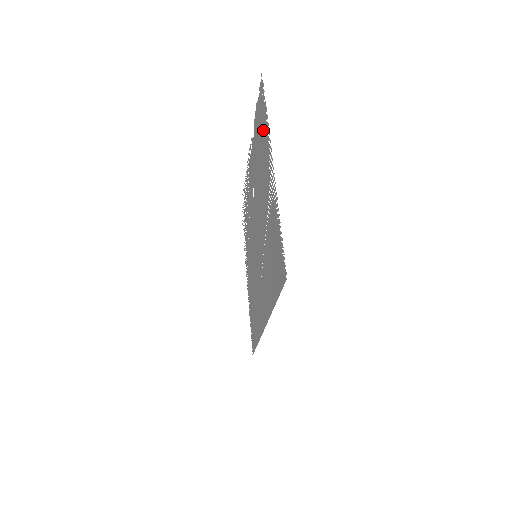
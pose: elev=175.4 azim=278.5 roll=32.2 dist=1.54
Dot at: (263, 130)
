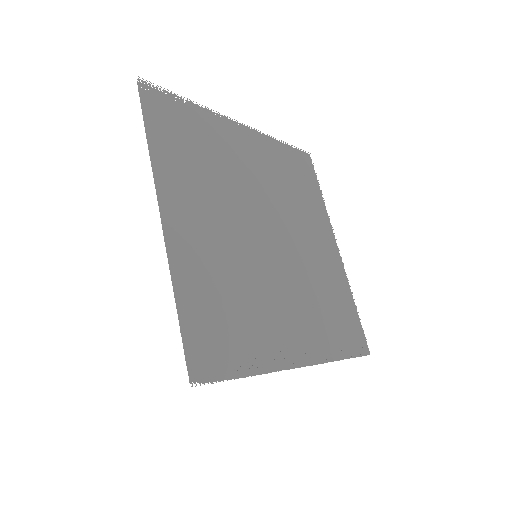
Dot at: occluded
